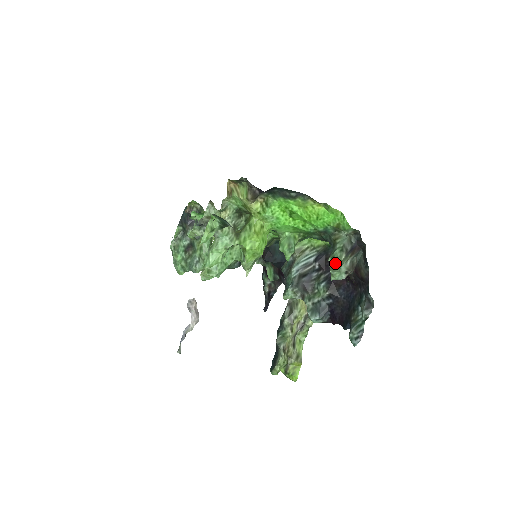
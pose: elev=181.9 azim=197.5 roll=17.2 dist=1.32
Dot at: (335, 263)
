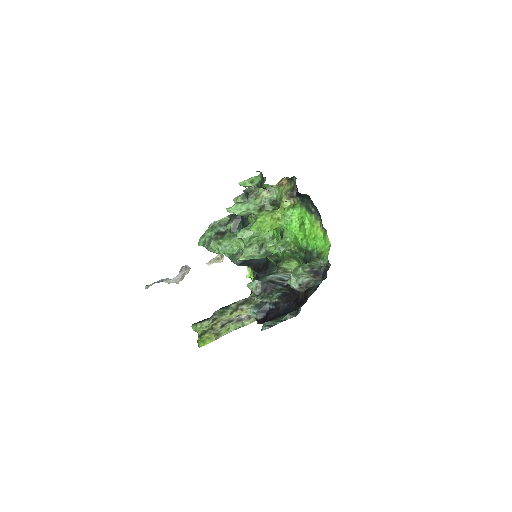
Dot at: (299, 269)
